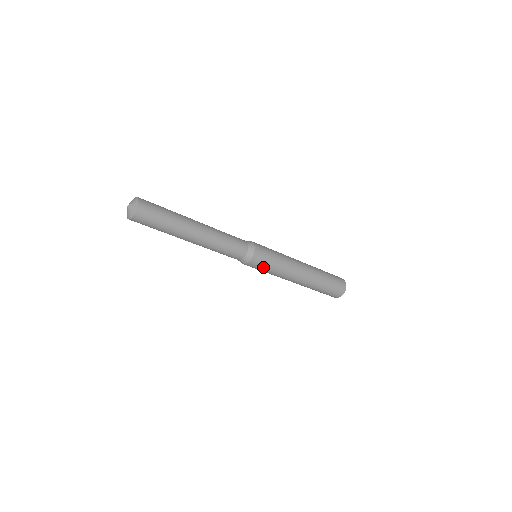
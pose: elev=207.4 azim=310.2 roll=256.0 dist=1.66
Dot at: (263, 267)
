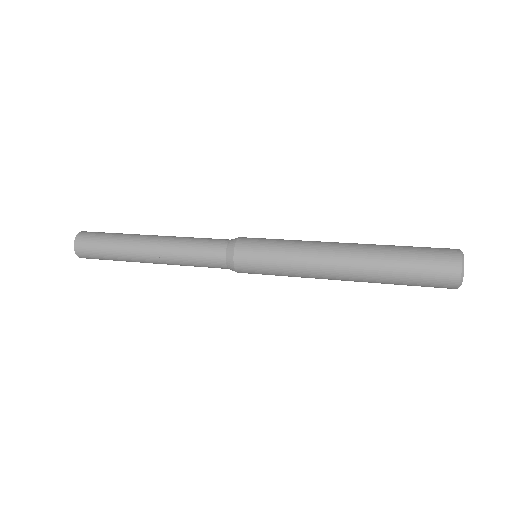
Dot at: occluded
